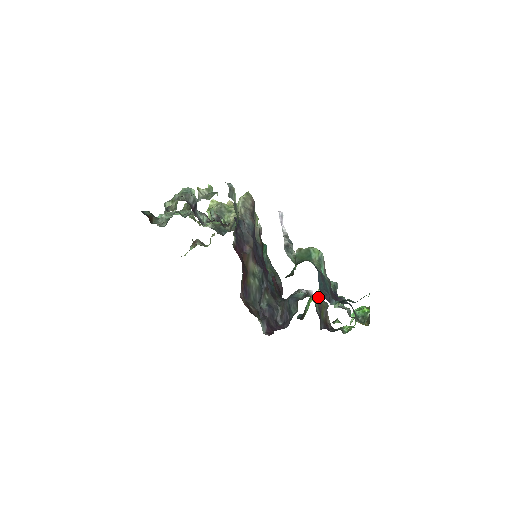
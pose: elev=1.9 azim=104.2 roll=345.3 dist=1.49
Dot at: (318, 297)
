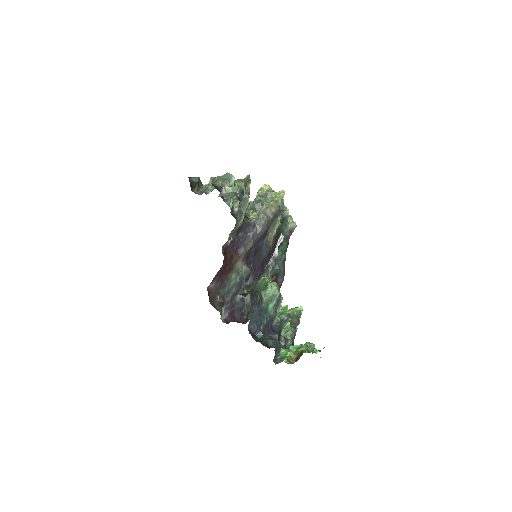
Dot at: (294, 313)
